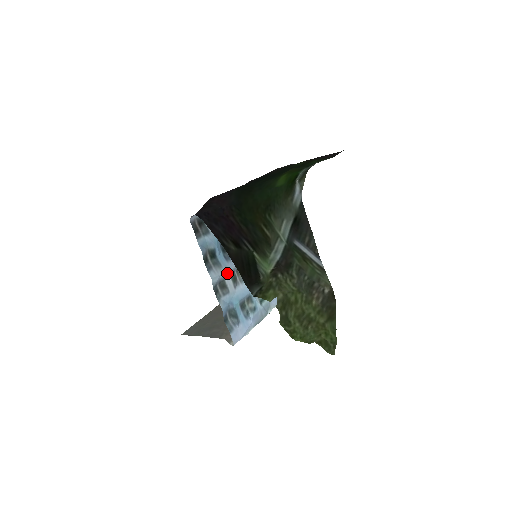
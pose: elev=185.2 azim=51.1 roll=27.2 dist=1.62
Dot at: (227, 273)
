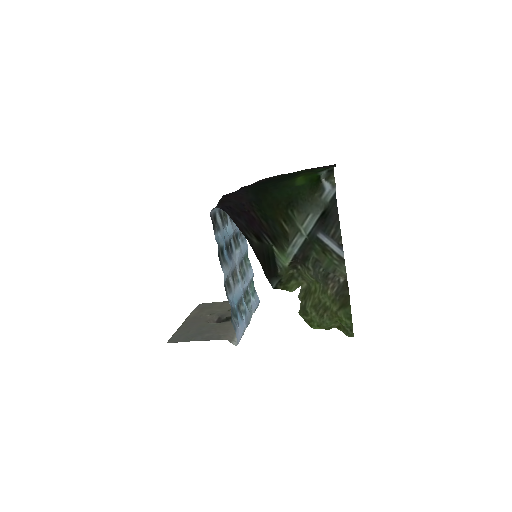
Dot at: (230, 272)
